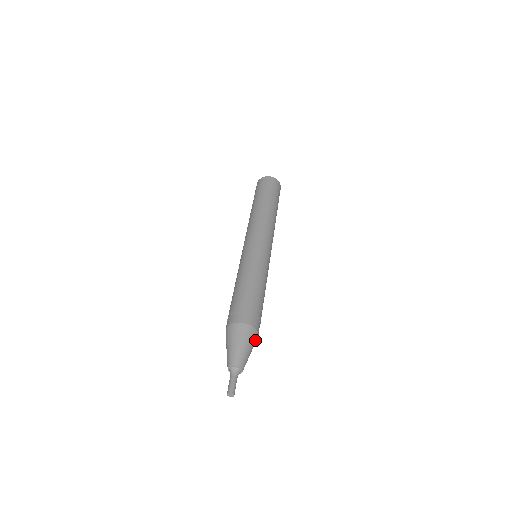
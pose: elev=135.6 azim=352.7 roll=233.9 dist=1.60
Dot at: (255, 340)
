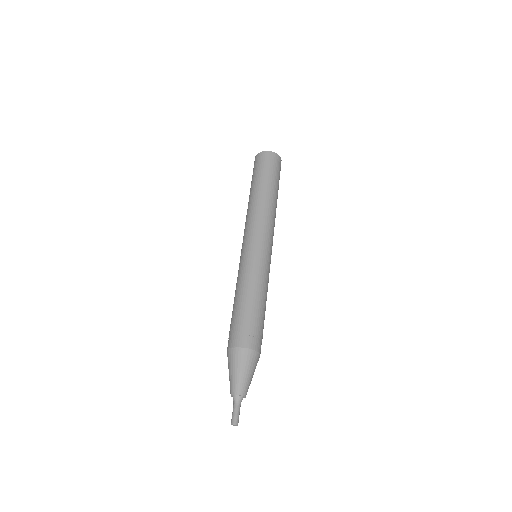
Dot at: occluded
